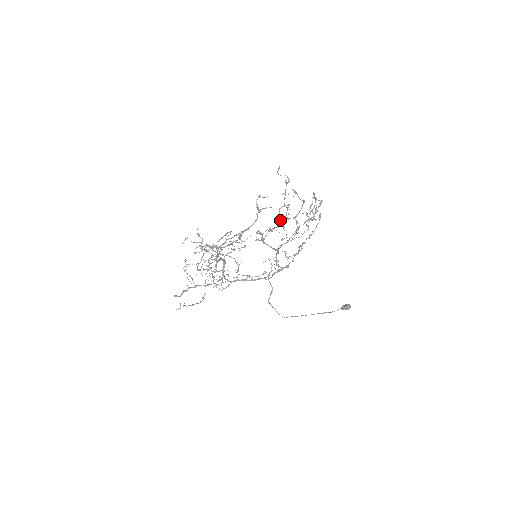
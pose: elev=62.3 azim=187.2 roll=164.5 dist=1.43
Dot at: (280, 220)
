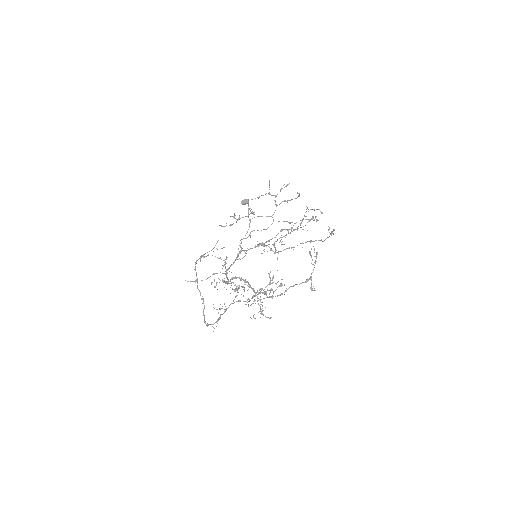
Dot at: occluded
